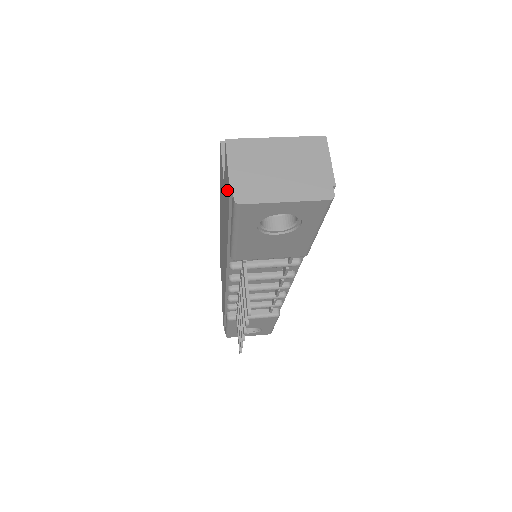
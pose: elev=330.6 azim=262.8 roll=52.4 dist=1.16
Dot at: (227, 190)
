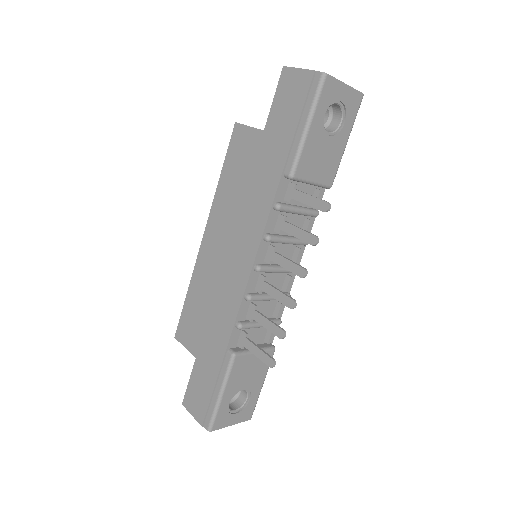
Dot at: (295, 94)
